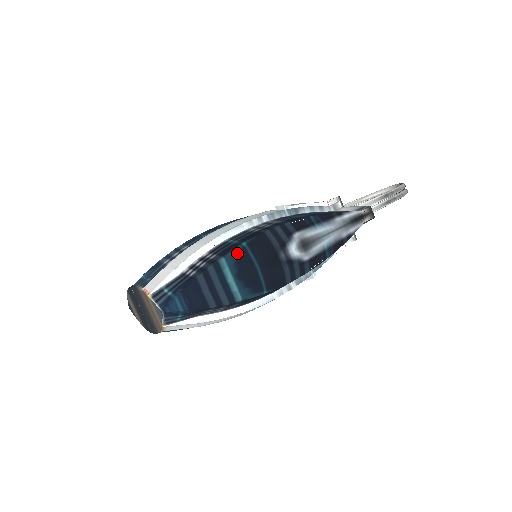
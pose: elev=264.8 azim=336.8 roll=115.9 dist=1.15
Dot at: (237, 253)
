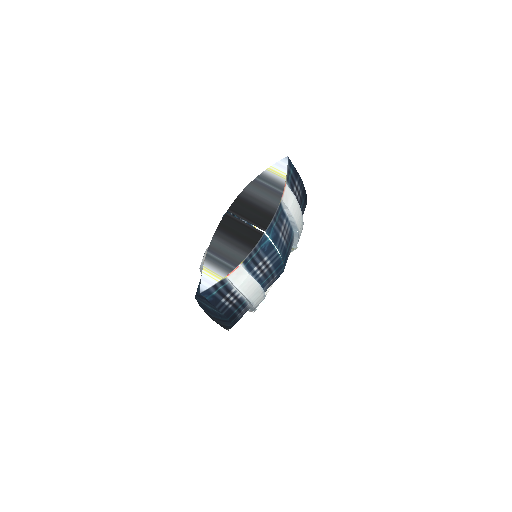
Dot at: occluded
